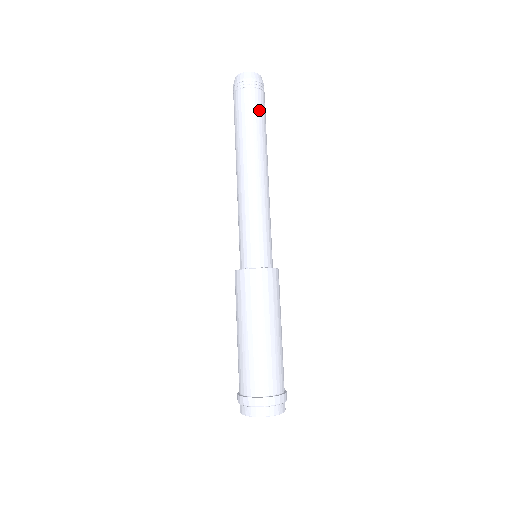
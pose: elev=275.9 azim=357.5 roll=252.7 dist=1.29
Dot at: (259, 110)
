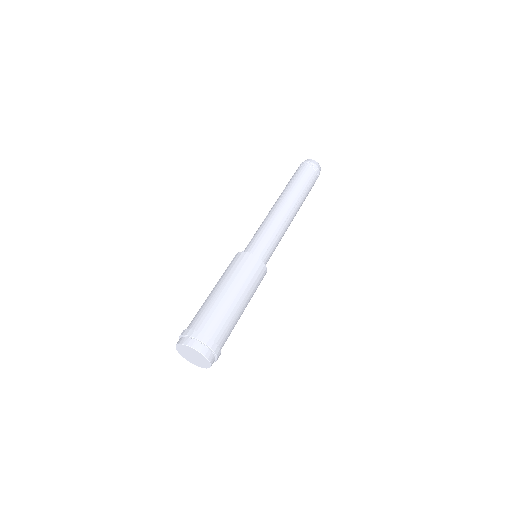
Dot at: (304, 176)
